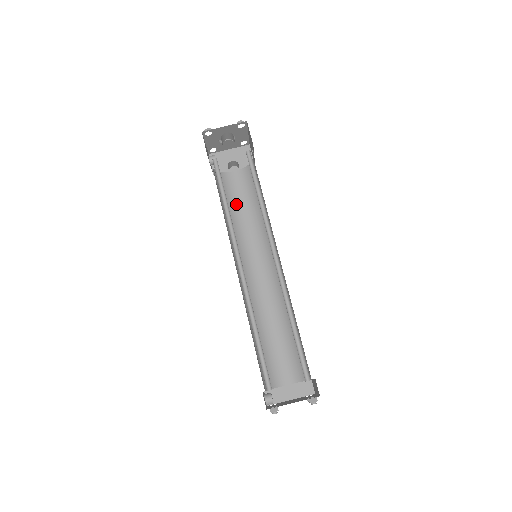
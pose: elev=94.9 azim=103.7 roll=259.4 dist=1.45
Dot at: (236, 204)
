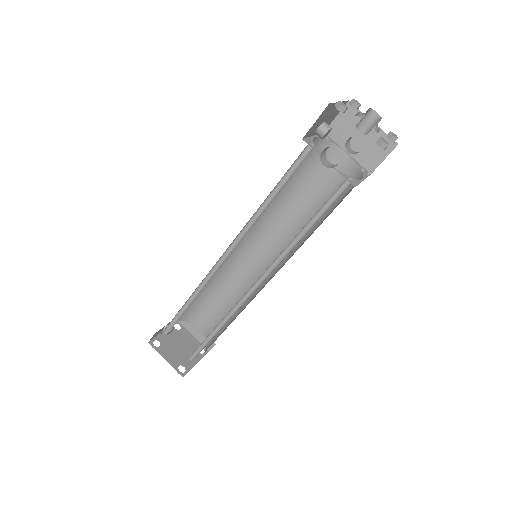
Dot at: (308, 186)
